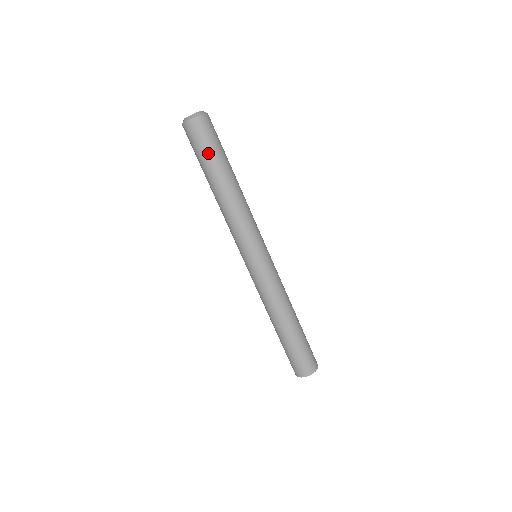
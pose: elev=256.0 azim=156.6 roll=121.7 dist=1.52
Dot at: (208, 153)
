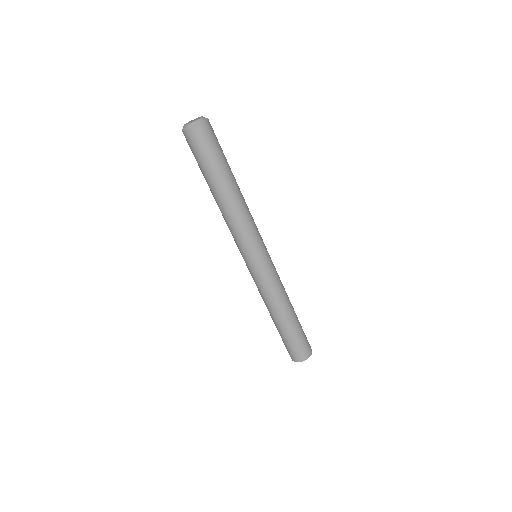
Dot at: (219, 157)
